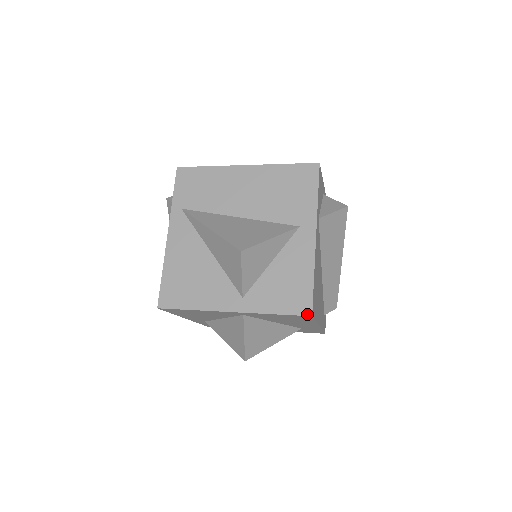
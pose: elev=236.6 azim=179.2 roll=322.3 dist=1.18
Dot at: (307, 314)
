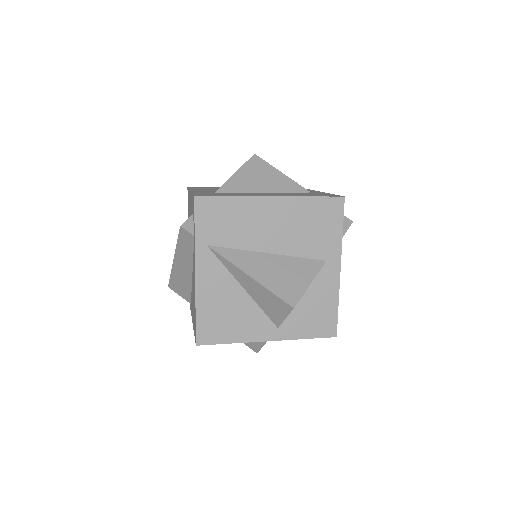
Dot at: (333, 336)
